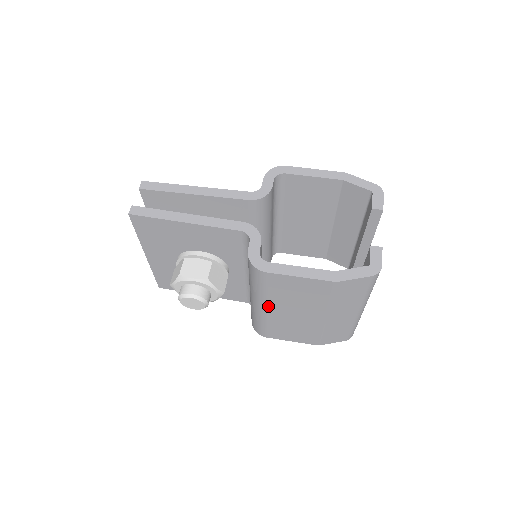
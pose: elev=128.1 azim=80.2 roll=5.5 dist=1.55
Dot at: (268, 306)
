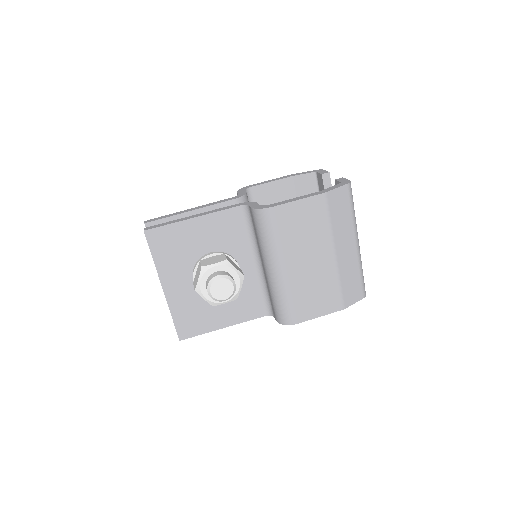
Dot at: (286, 262)
